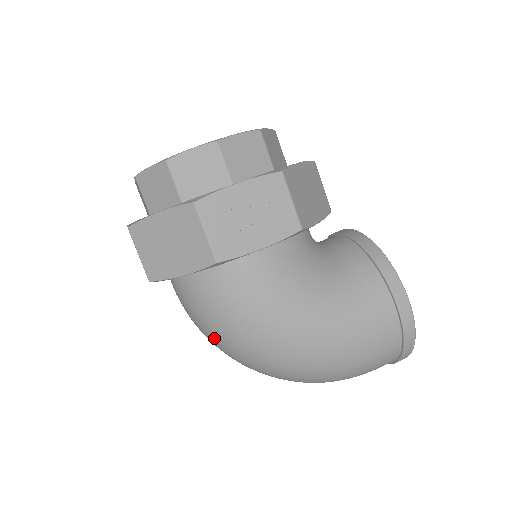
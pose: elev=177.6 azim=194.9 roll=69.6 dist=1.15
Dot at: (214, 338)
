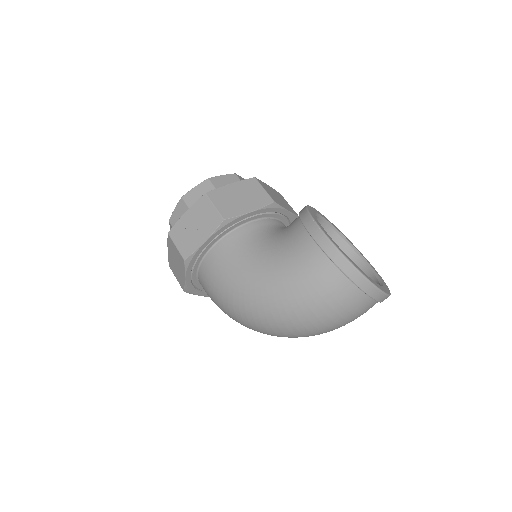
Dot at: (229, 316)
